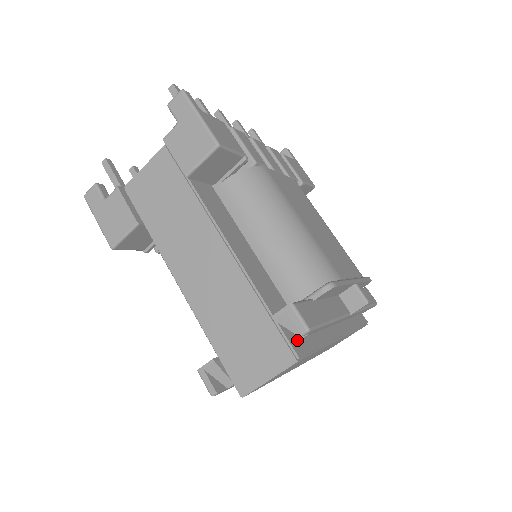
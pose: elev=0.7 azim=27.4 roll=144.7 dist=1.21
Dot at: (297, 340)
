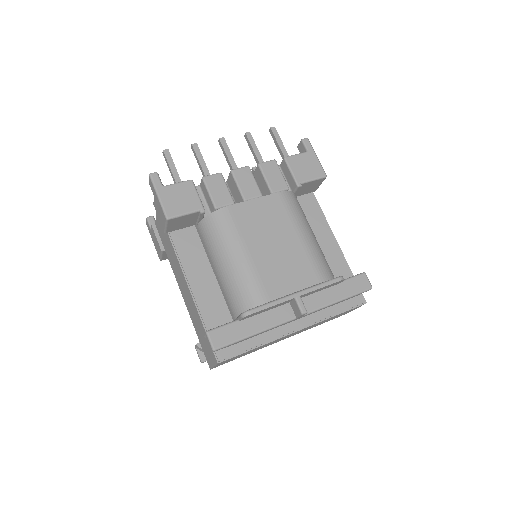
Dot at: (226, 347)
